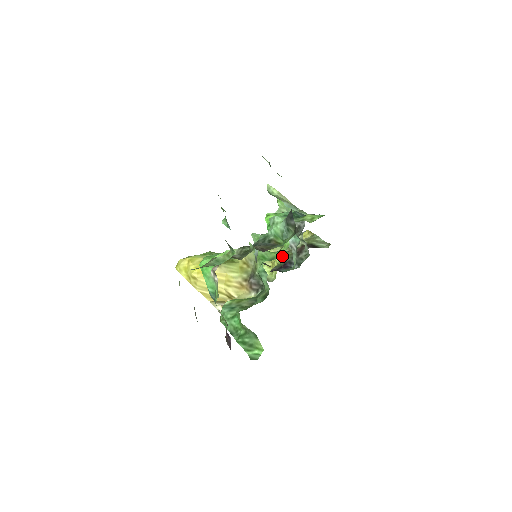
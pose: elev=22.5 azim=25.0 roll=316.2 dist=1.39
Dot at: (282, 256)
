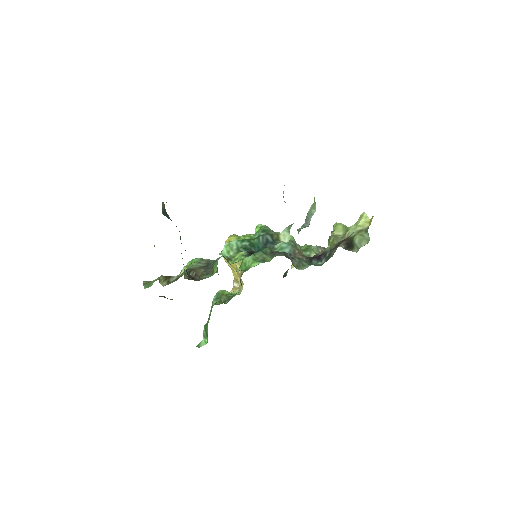
Dot at: (328, 243)
